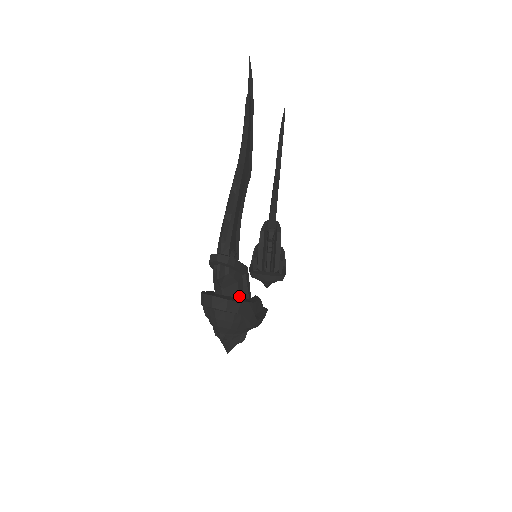
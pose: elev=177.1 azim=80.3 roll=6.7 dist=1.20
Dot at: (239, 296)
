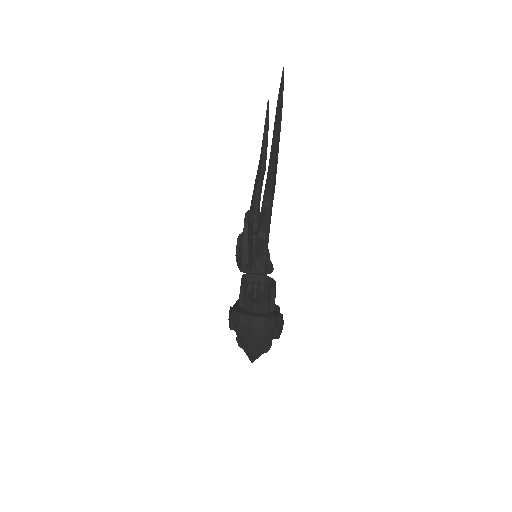
Dot at: (268, 310)
